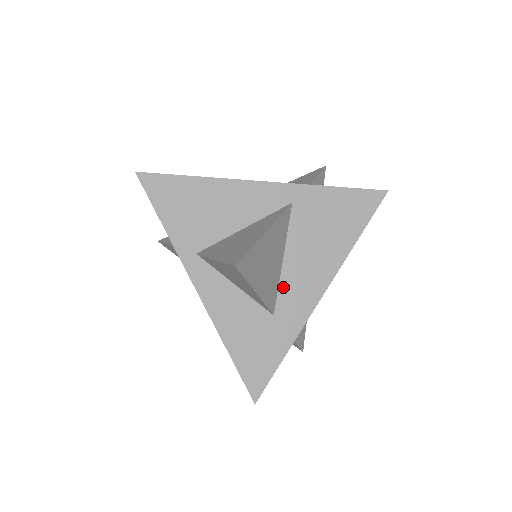
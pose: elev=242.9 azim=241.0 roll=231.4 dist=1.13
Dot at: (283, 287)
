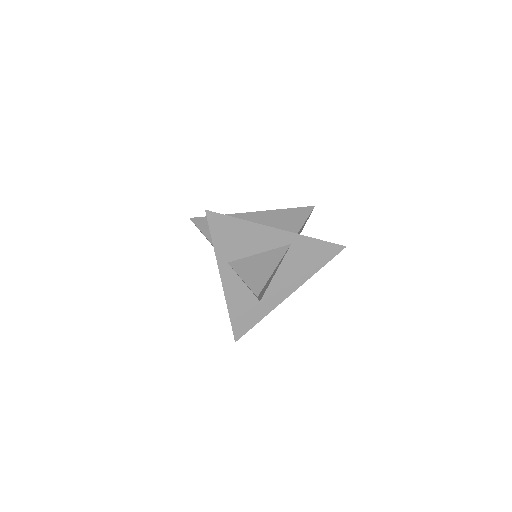
Dot at: (270, 288)
